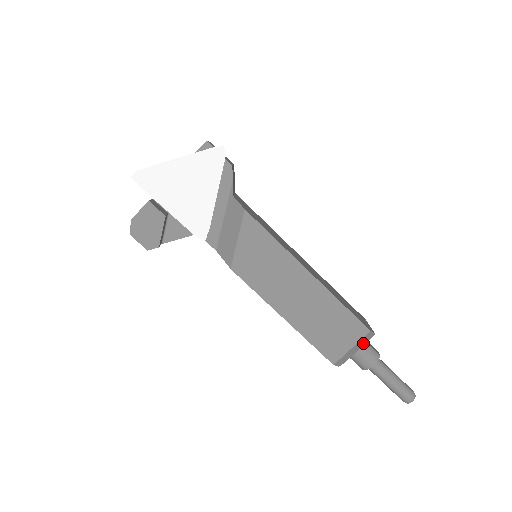
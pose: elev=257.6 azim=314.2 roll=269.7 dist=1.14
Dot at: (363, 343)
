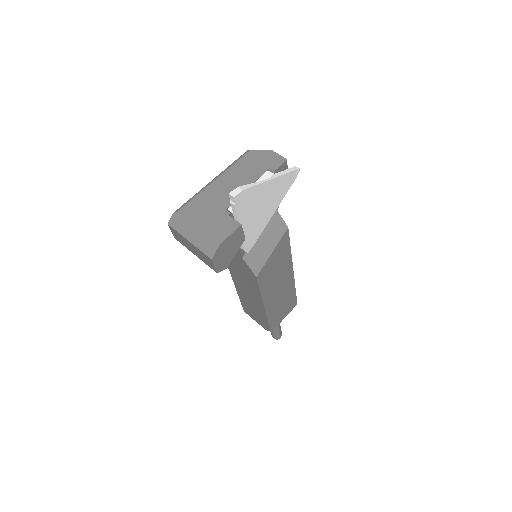
Dot at: occluded
